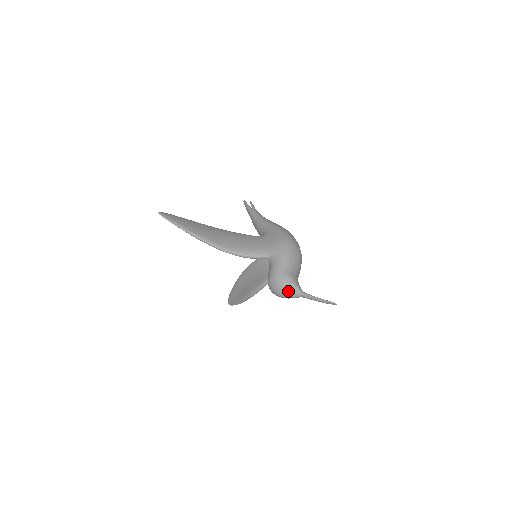
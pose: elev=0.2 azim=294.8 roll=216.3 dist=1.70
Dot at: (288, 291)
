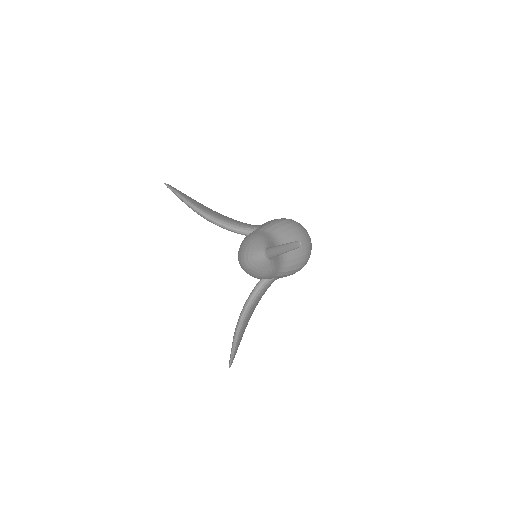
Dot at: (252, 248)
